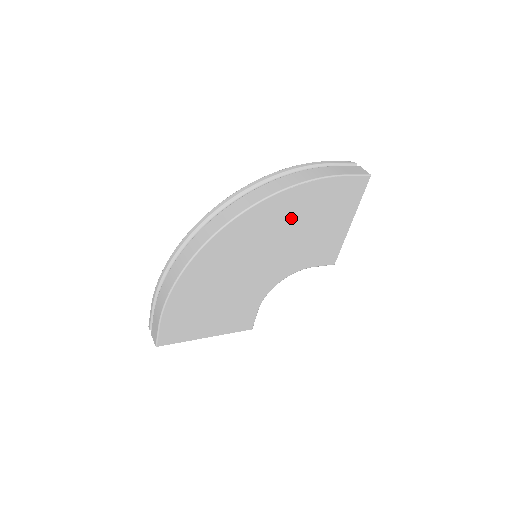
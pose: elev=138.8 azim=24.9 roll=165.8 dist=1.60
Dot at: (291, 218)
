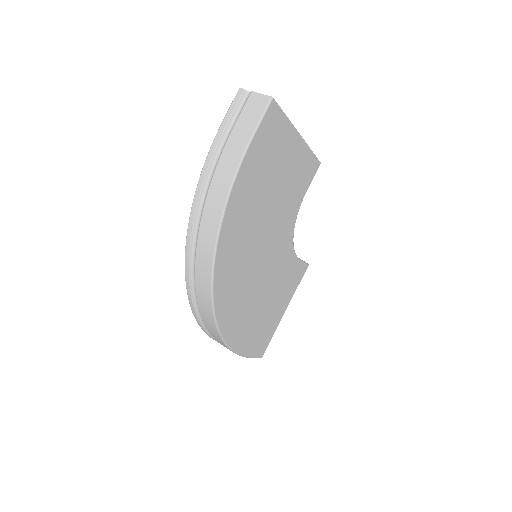
Dot at: (250, 220)
